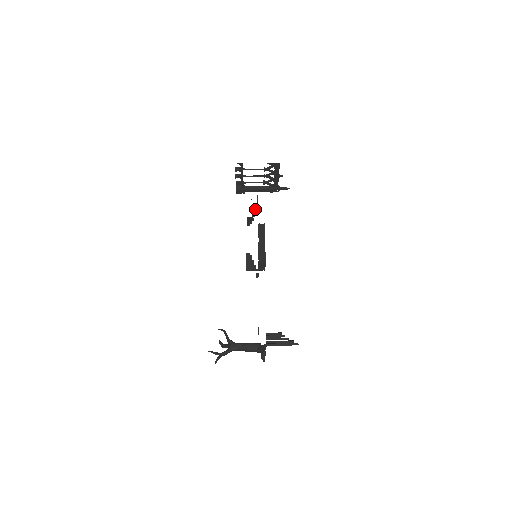
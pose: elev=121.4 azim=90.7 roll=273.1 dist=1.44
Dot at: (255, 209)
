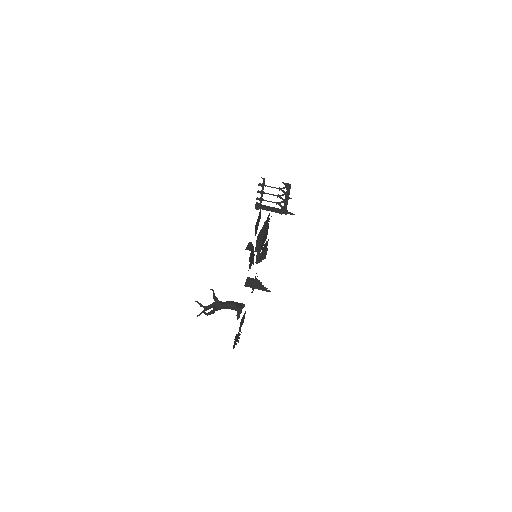
Dot at: (265, 253)
